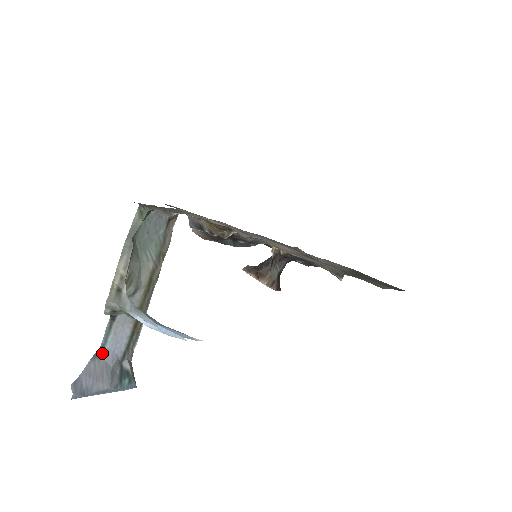
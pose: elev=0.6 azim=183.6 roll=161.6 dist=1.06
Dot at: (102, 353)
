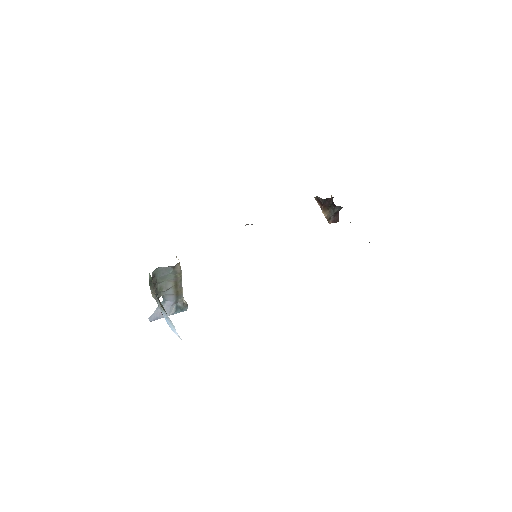
Dot at: (164, 303)
